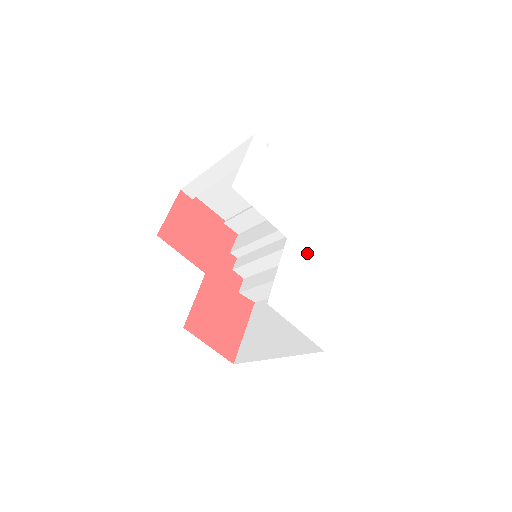
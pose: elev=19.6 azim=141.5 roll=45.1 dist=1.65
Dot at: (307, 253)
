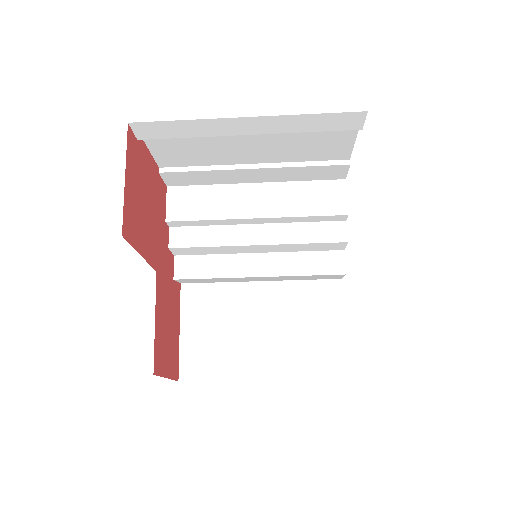
Dot at: occluded
